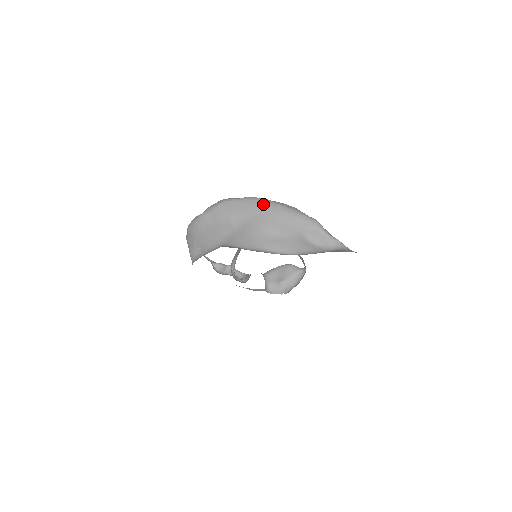
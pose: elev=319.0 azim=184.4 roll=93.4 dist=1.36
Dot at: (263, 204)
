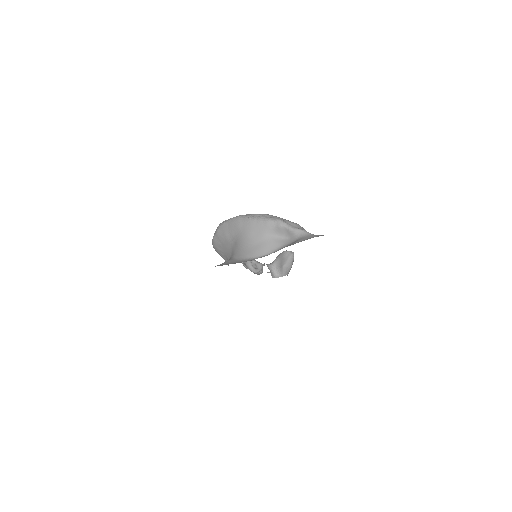
Dot at: (240, 222)
